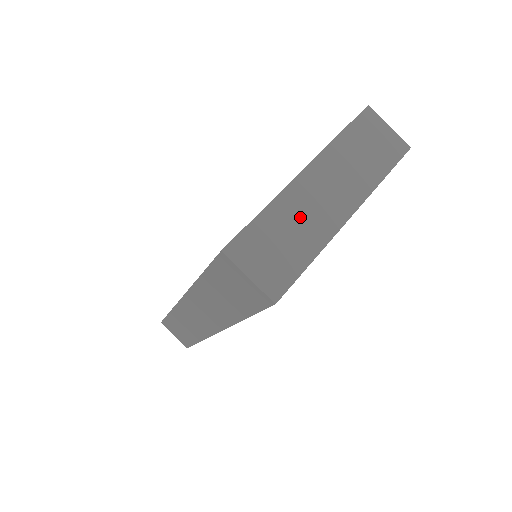
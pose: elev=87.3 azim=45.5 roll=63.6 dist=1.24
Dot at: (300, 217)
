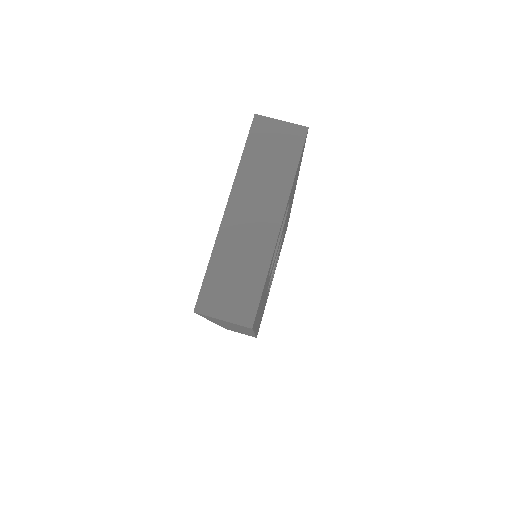
Dot at: (240, 249)
